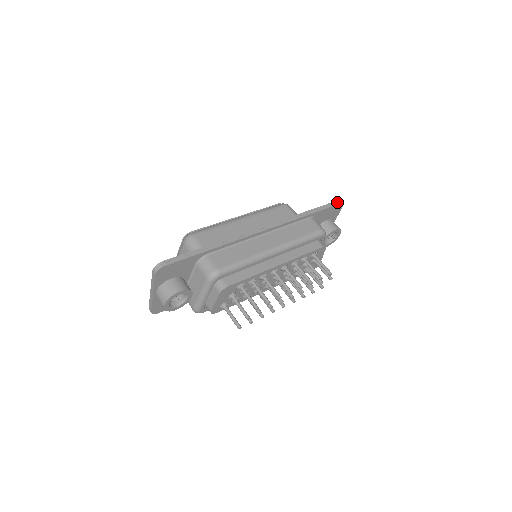
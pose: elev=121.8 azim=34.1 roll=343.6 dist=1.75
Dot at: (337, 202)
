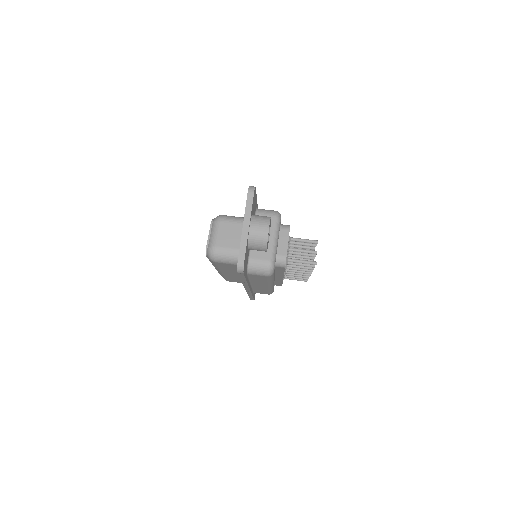
Dot at: occluded
